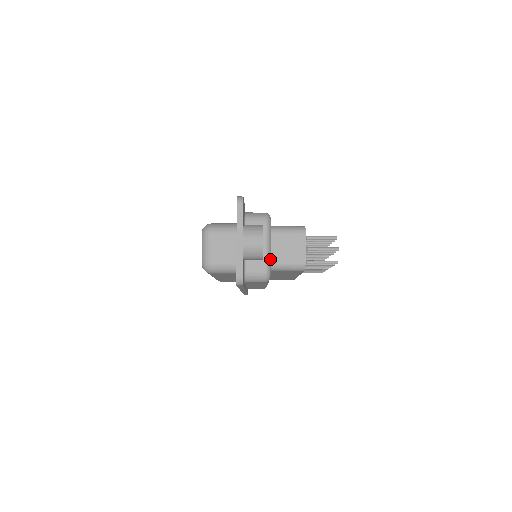
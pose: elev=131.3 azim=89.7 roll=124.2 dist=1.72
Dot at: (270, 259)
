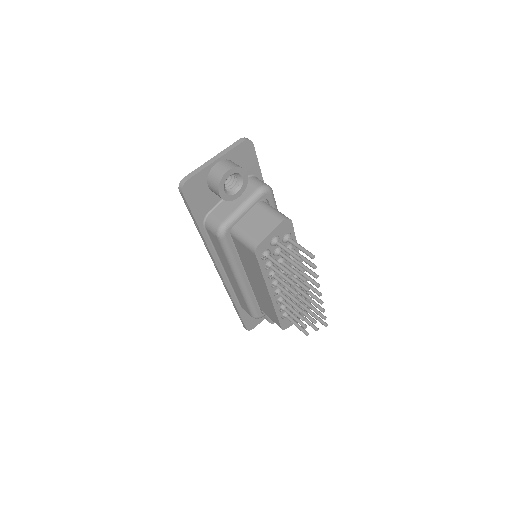
Dot at: (236, 218)
